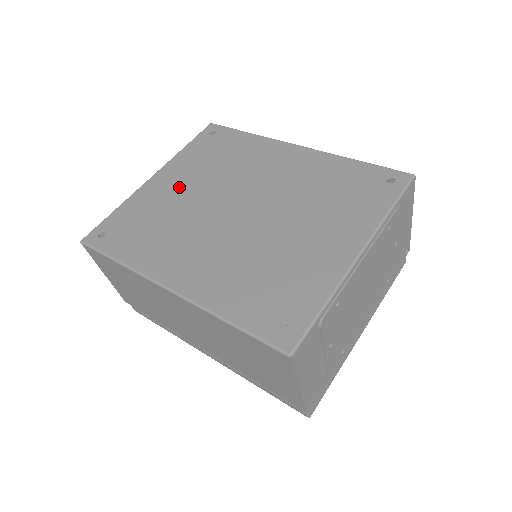
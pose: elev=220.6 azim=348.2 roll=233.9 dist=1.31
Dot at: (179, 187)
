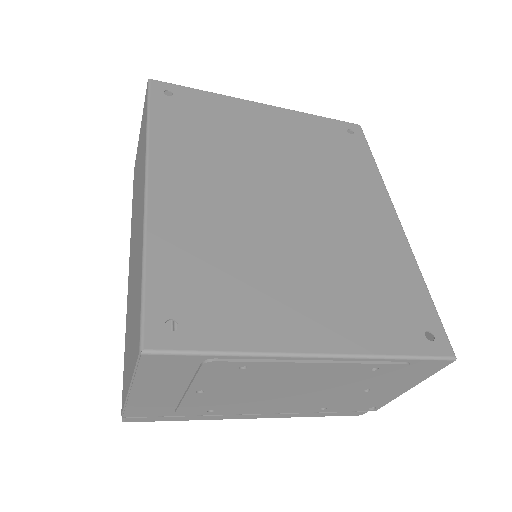
Dot at: (269, 133)
